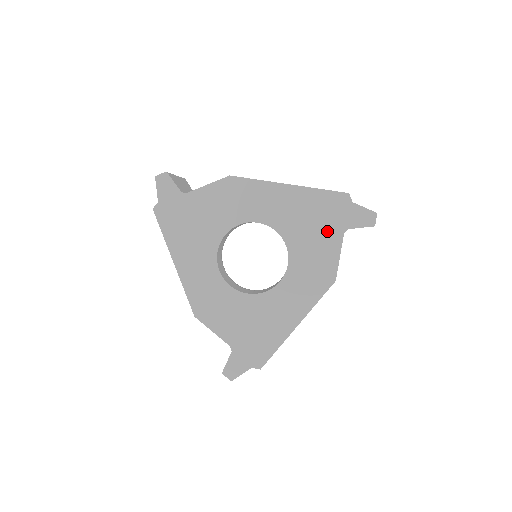
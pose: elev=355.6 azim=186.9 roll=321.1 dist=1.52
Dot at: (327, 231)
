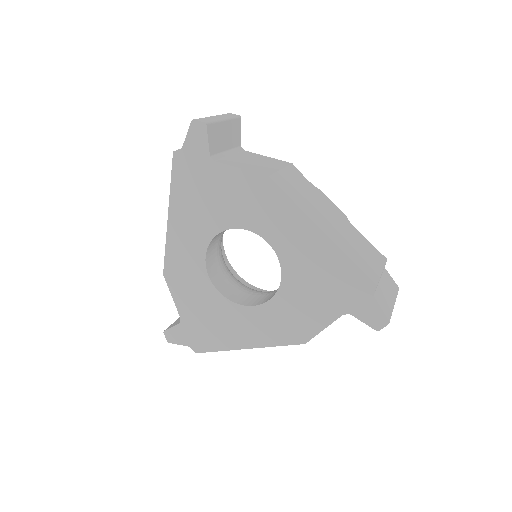
Dot at: (329, 300)
